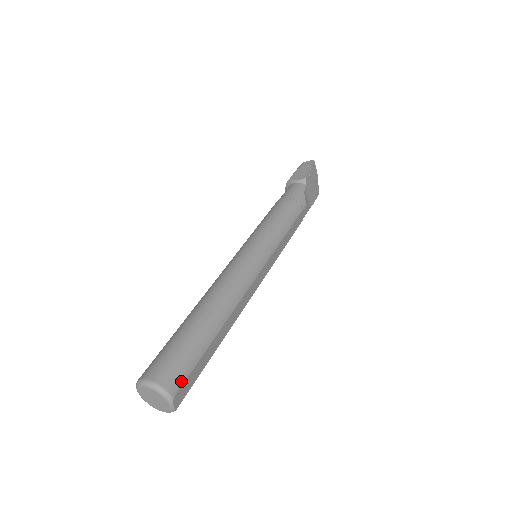
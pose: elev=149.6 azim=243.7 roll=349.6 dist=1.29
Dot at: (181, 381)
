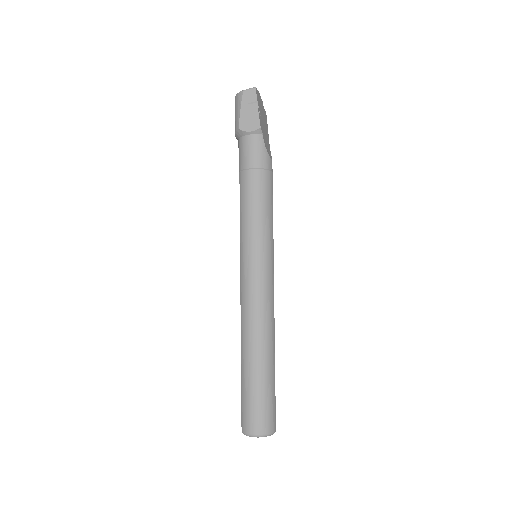
Dot at: (274, 418)
